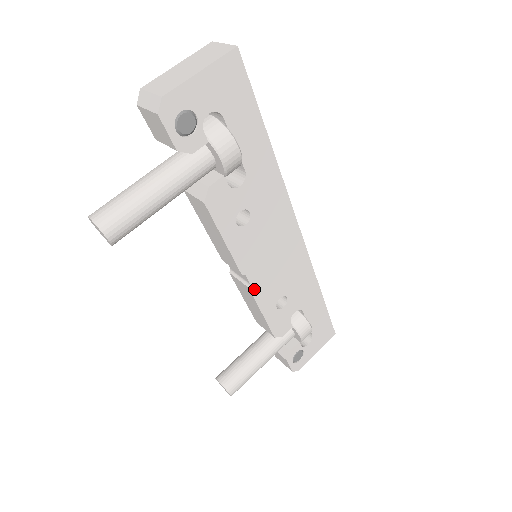
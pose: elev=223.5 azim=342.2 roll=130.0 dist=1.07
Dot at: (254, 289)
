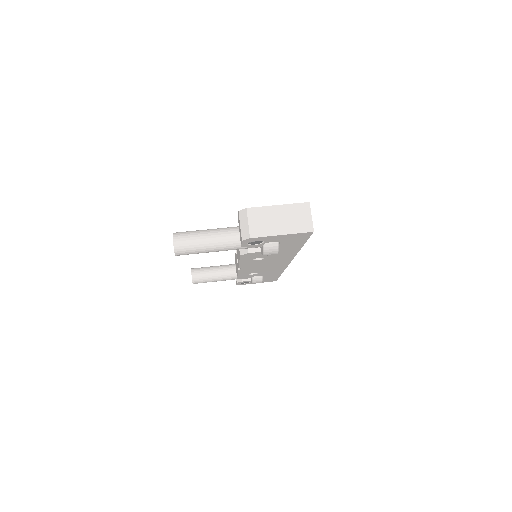
Dot at: (241, 270)
